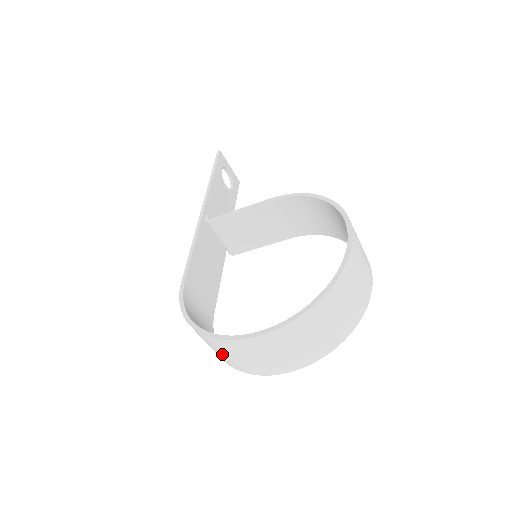
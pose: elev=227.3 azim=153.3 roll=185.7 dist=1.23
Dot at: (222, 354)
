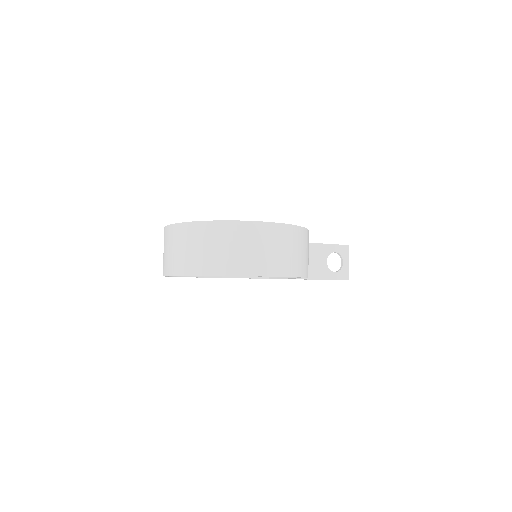
Dot at: occluded
